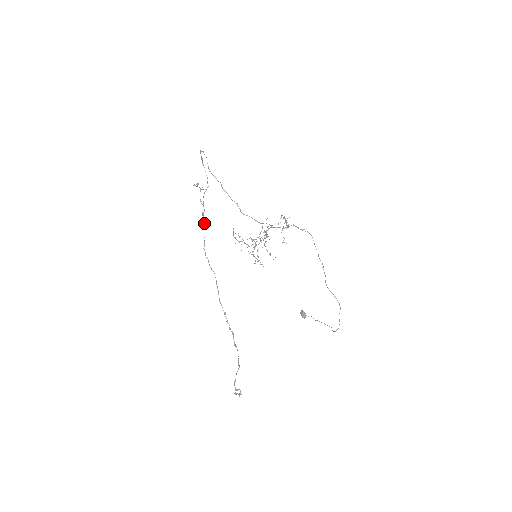
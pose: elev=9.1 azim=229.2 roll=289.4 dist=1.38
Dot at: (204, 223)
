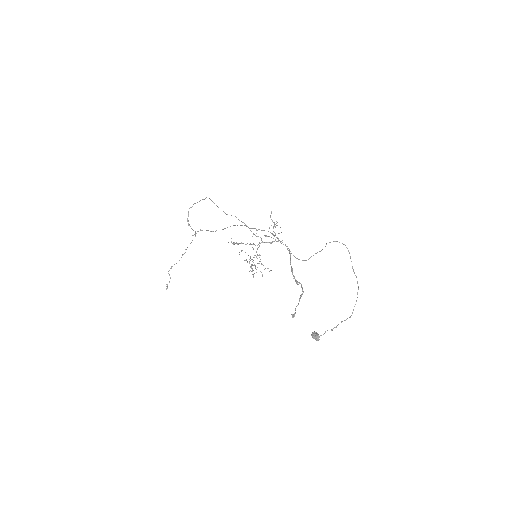
Dot at: occluded
